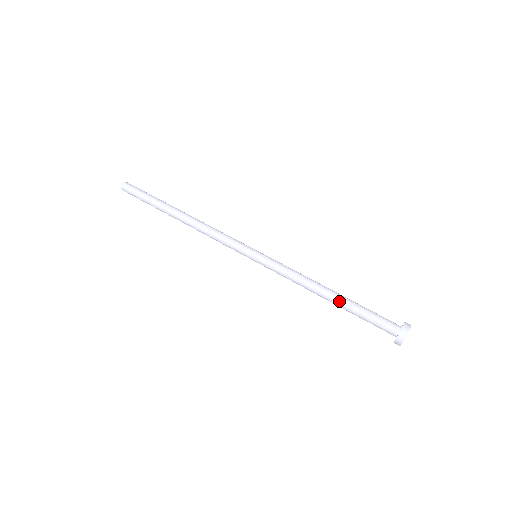
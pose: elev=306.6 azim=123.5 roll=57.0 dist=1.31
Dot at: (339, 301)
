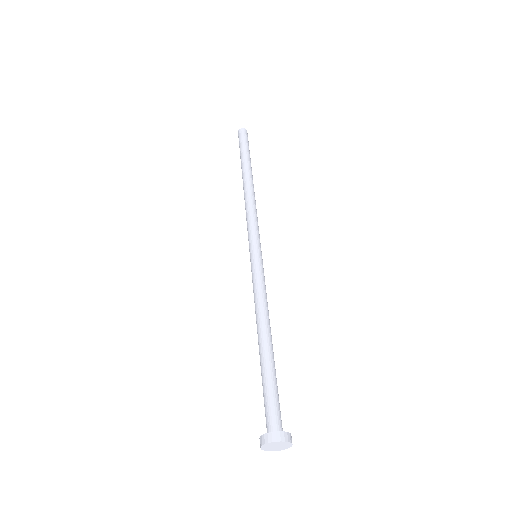
Dot at: (262, 353)
